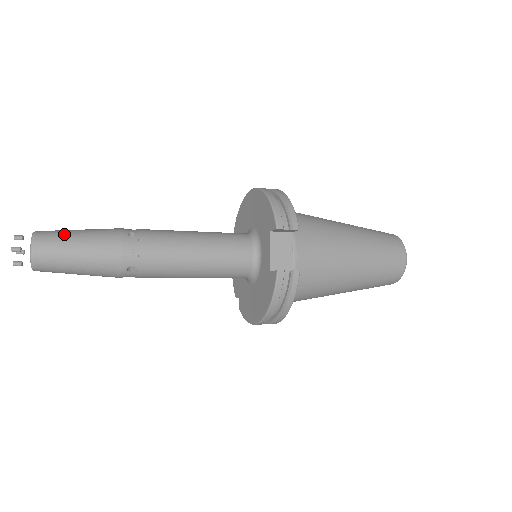
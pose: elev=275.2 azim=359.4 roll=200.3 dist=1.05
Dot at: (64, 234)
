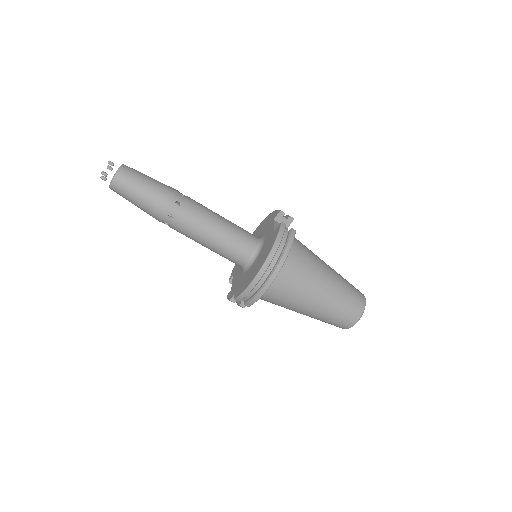
Dot at: occluded
